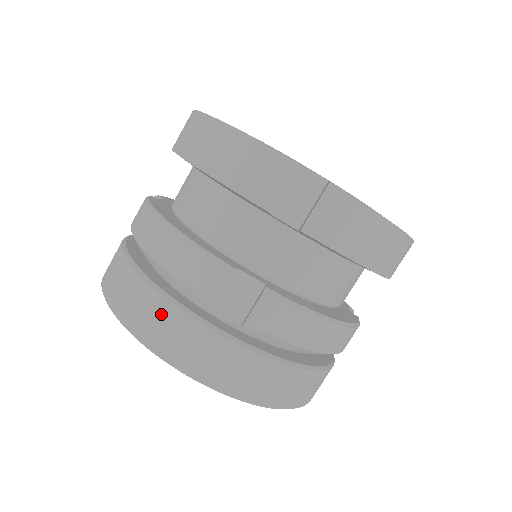
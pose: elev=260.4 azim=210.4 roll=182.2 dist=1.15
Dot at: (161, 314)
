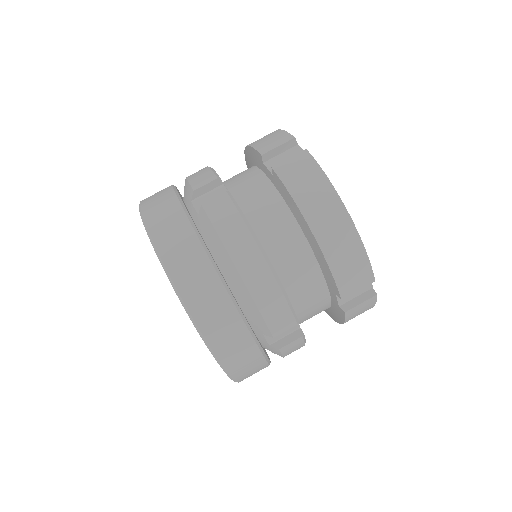
Dot at: (234, 331)
